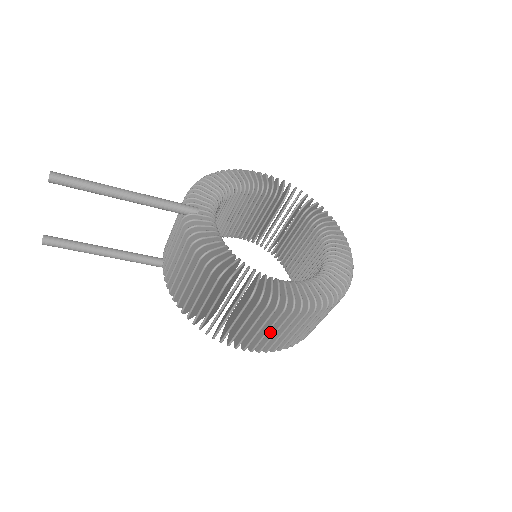
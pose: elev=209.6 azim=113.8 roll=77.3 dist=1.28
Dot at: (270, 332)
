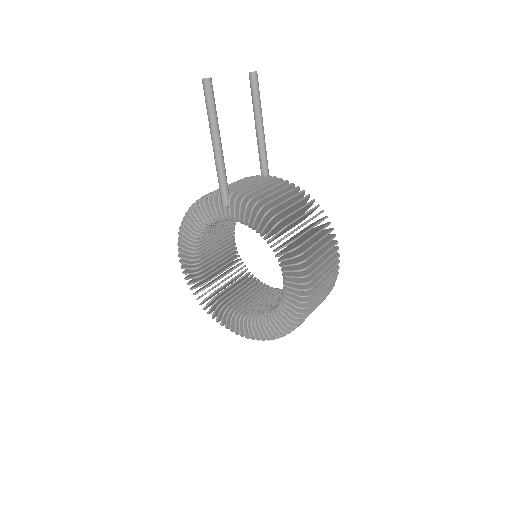
Dot at: (320, 275)
